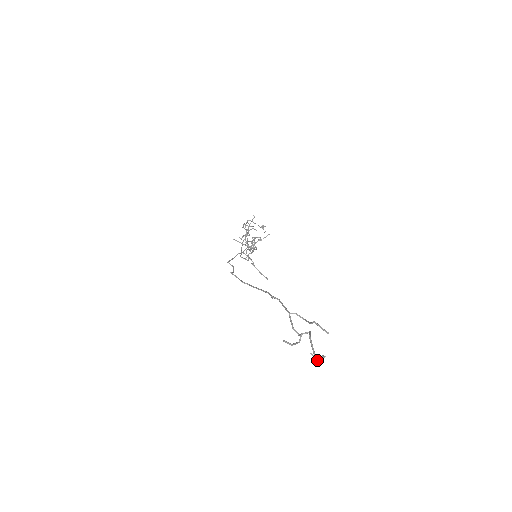
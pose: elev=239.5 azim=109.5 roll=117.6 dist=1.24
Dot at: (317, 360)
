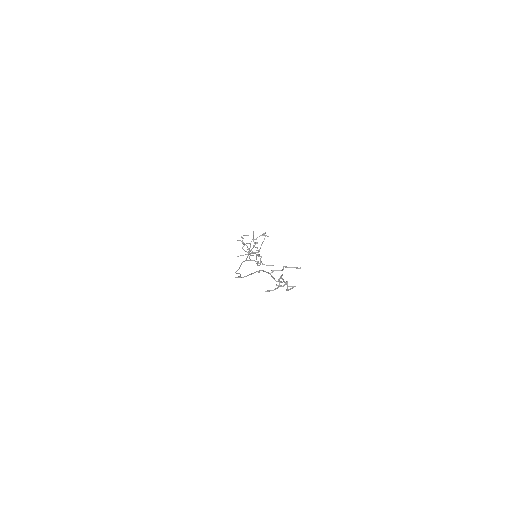
Dot at: occluded
